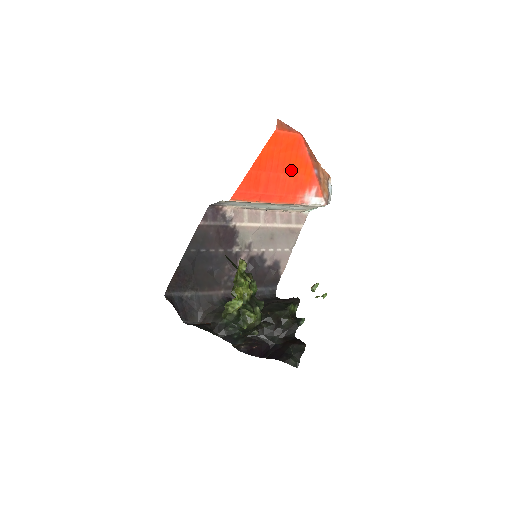
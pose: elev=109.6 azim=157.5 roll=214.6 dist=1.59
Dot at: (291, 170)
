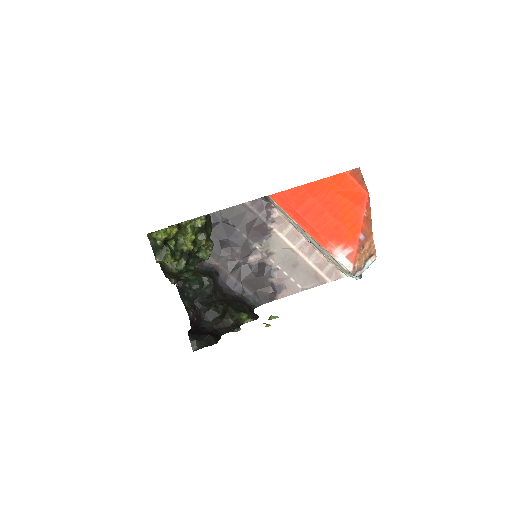
Dot at: (338, 216)
